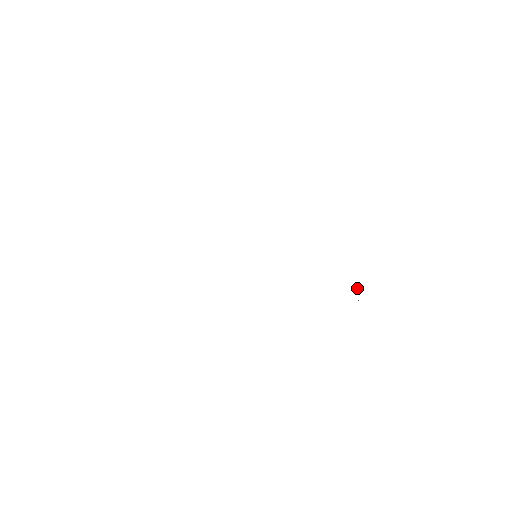
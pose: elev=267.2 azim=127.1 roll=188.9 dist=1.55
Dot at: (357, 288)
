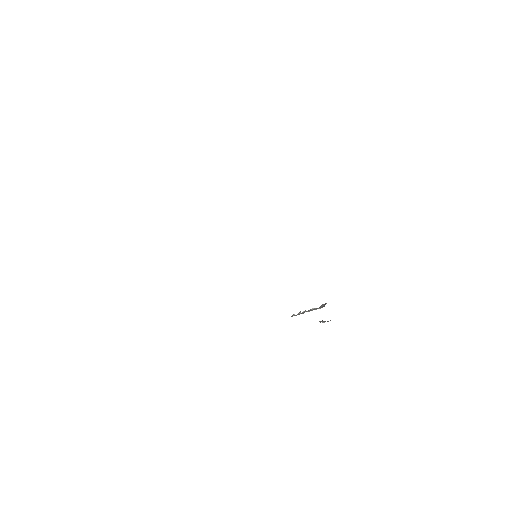
Dot at: (305, 311)
